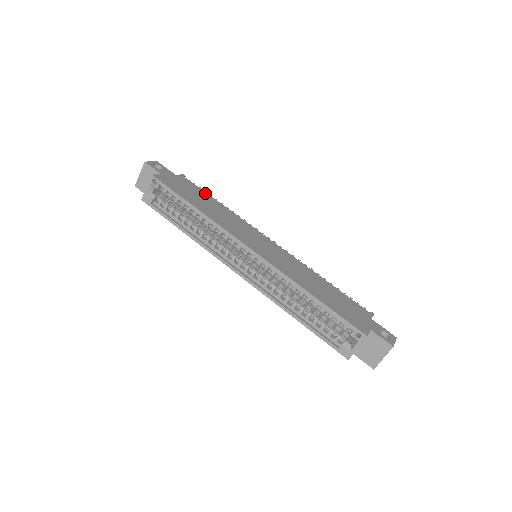
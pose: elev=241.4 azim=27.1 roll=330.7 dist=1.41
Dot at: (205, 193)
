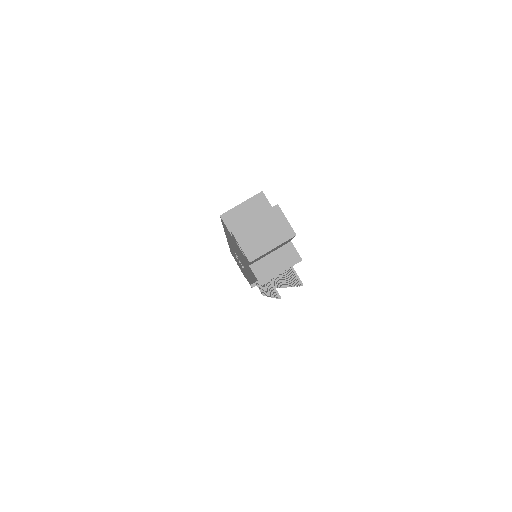
Dot at: occluded
